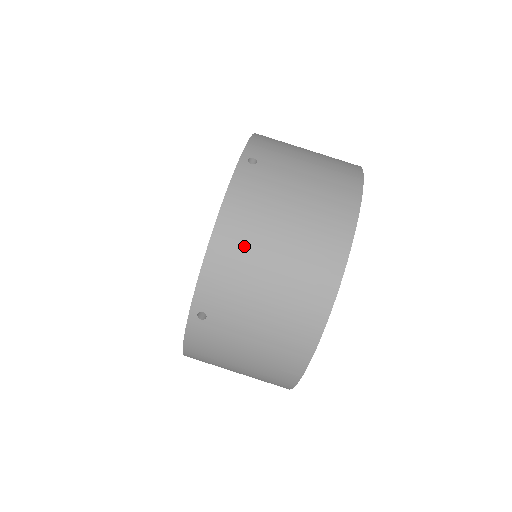
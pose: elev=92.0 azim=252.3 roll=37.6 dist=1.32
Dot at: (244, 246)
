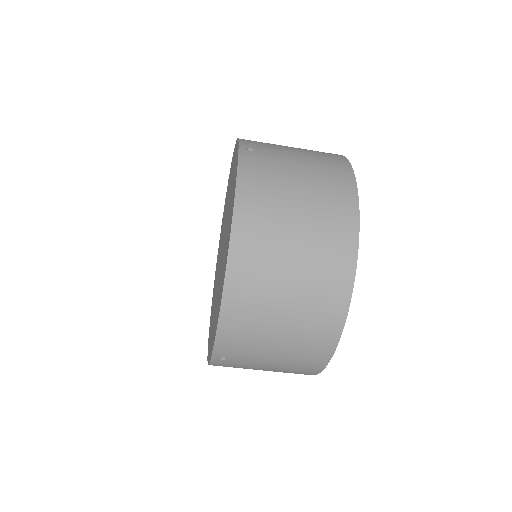
Dot at: occluded
